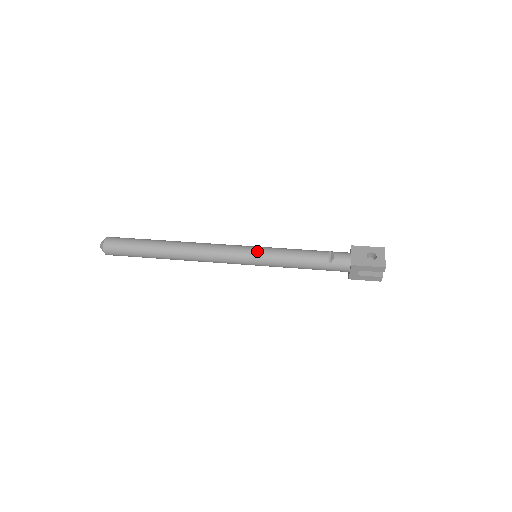
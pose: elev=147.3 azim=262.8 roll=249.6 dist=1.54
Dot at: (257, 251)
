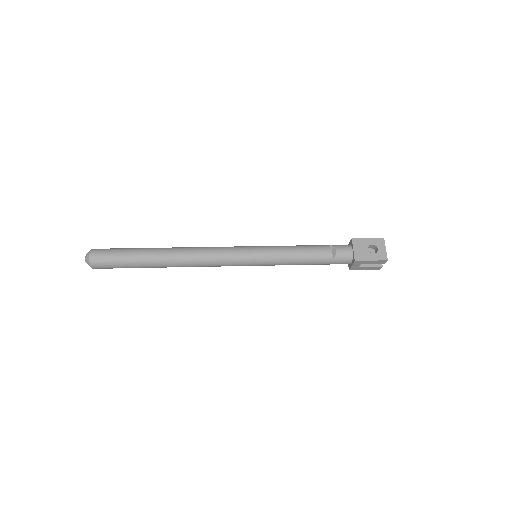
Dot at: (258, 253)
